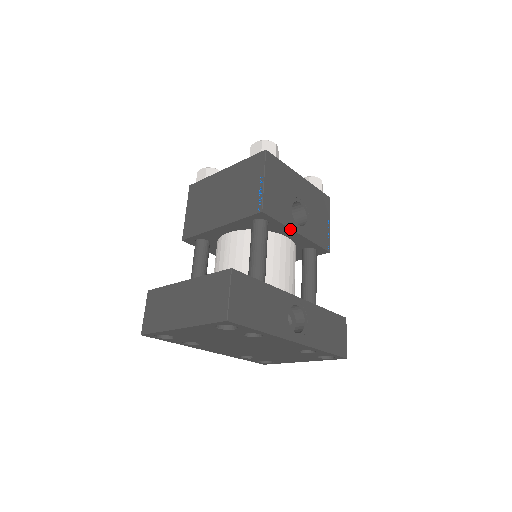
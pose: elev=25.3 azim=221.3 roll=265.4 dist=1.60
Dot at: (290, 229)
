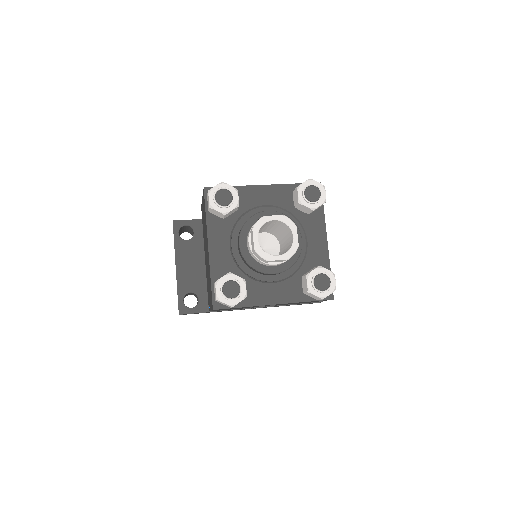
Dot at: occluded
